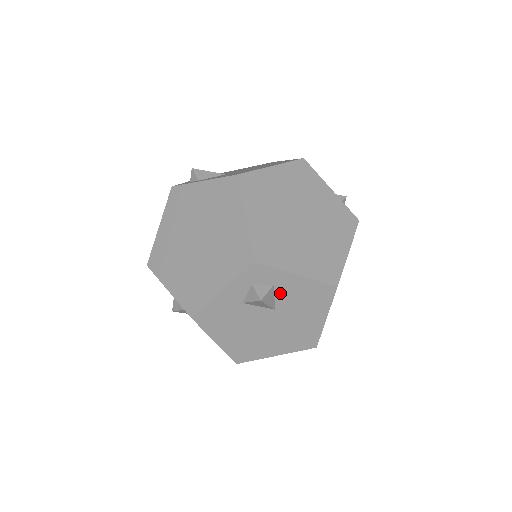
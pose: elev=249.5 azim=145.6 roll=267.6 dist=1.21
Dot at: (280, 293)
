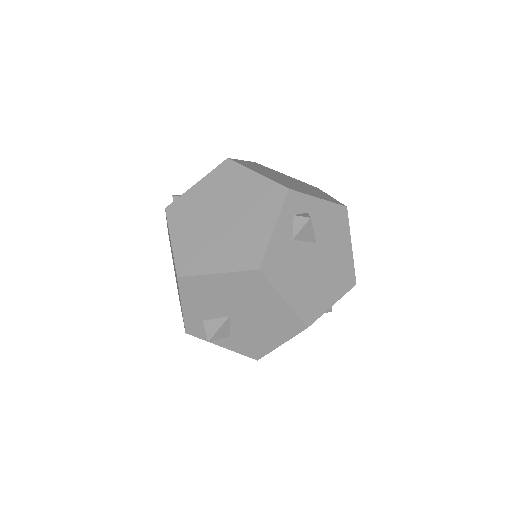
Dot at: (314, 222)
